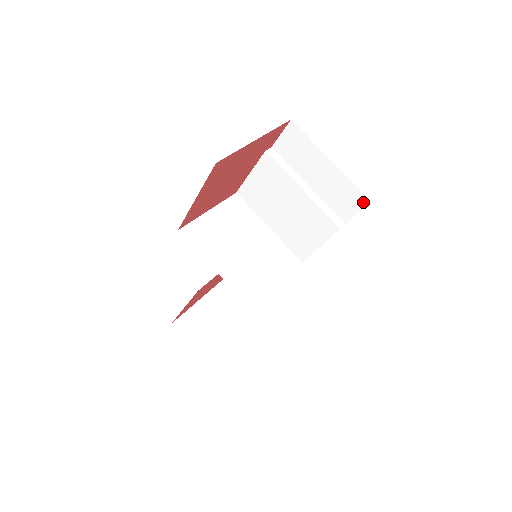
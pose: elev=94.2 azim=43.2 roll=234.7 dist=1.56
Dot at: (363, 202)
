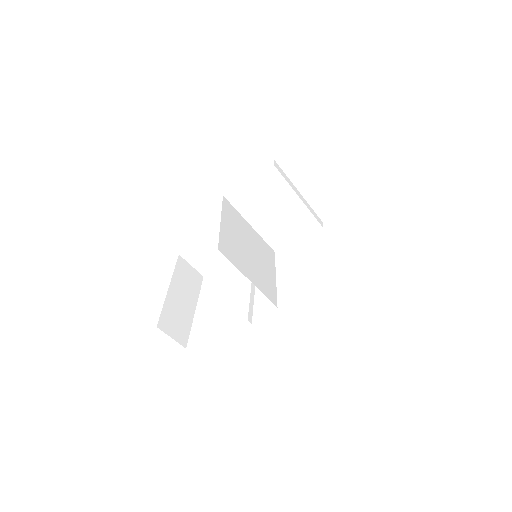
Dot at: (345, 208)
